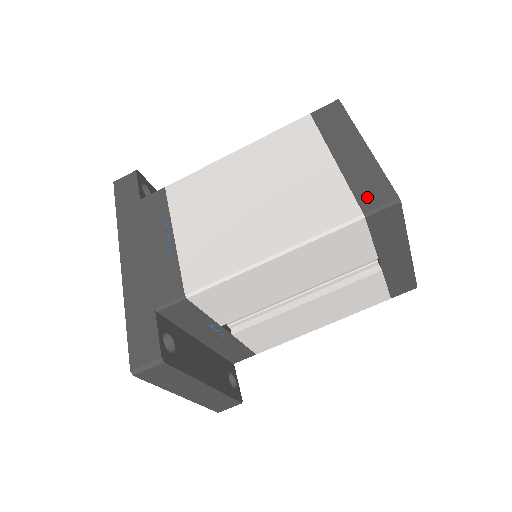
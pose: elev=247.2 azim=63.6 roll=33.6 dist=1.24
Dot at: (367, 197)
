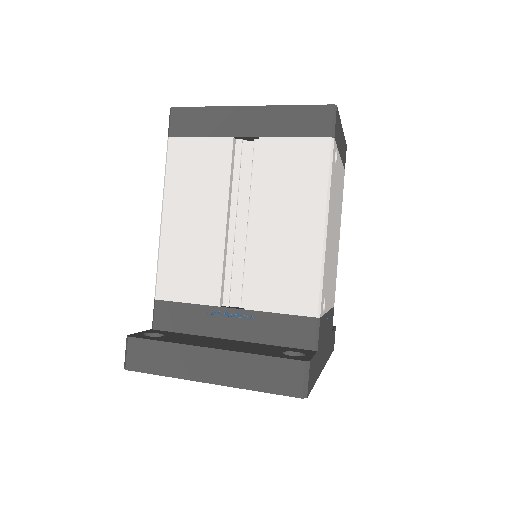
Dot at: occluded
